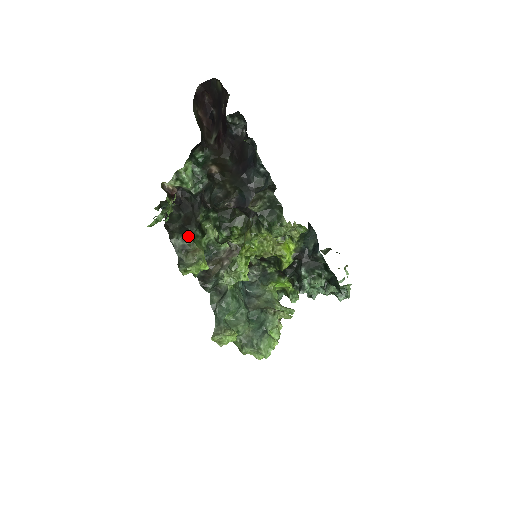
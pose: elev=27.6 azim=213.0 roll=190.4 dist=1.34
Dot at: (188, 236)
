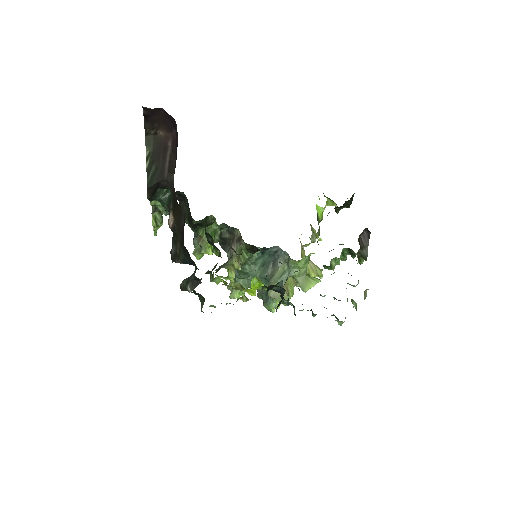
Dot at: occluded
